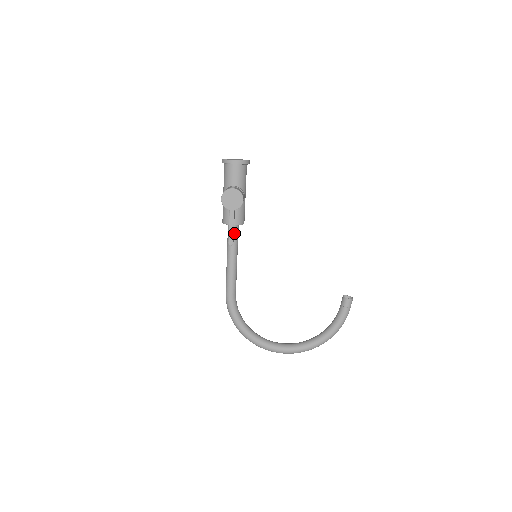
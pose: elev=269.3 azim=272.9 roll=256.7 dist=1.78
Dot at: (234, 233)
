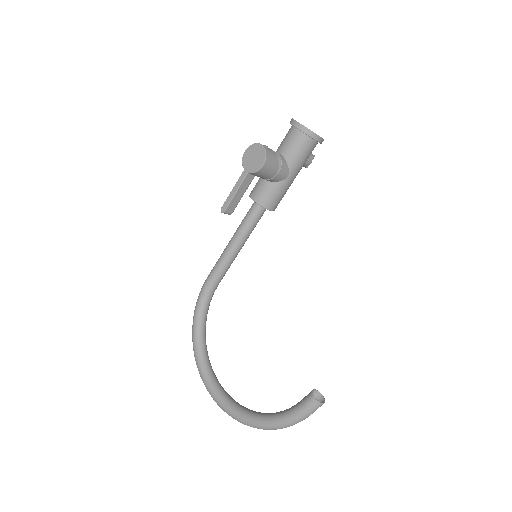
Dot at: (252, 213)
